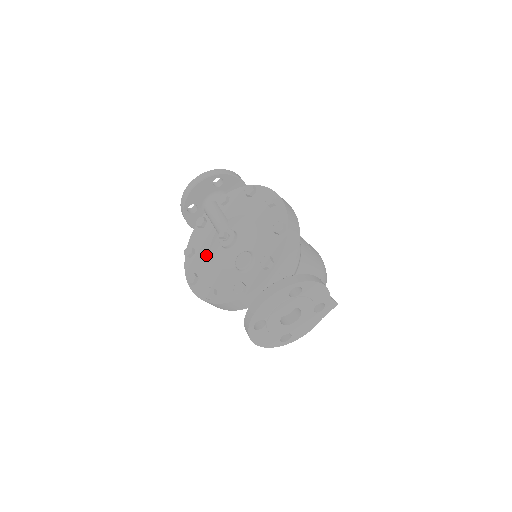
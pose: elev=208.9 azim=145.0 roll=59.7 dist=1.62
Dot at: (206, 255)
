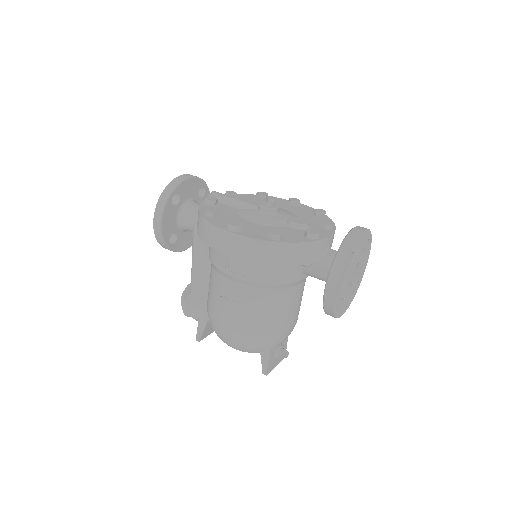
Dot at: (238, 218)
